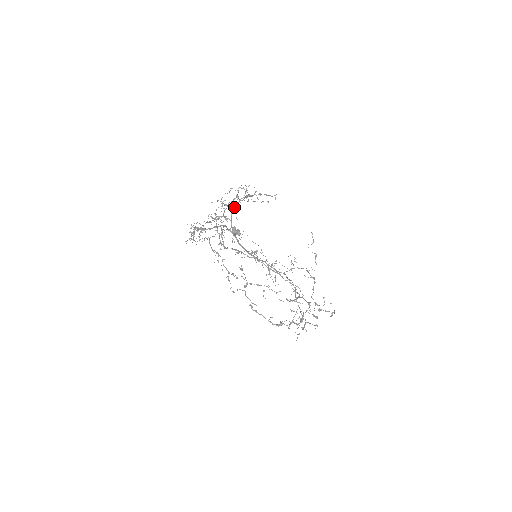
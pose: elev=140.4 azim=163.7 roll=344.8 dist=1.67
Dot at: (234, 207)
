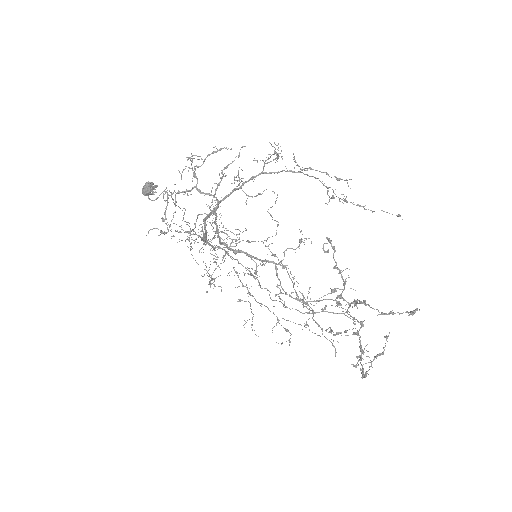
Dot at: (243, 182)
